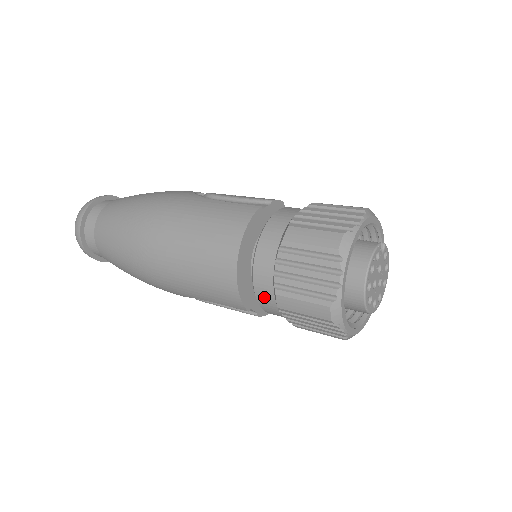
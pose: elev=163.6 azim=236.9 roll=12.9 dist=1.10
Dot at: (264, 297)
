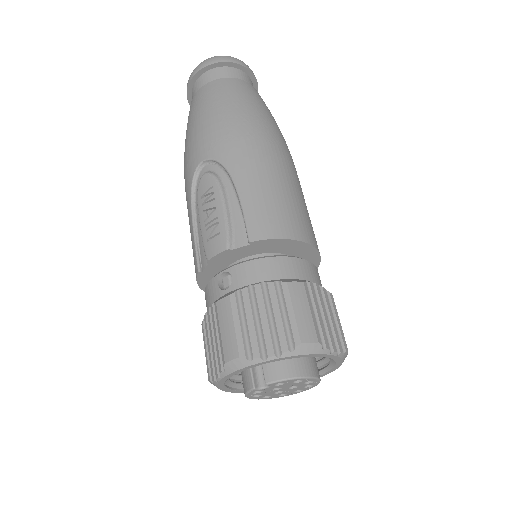
Dot at: occluded
